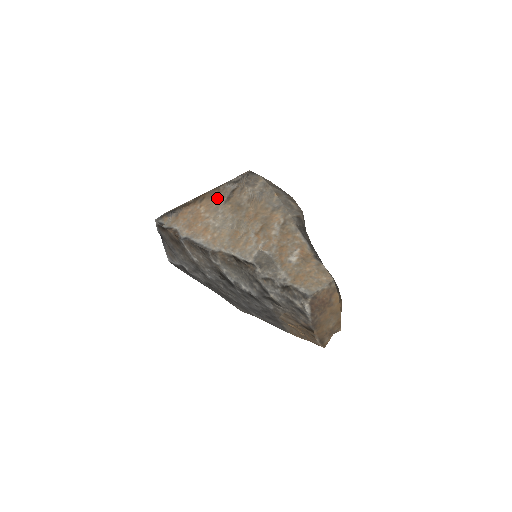
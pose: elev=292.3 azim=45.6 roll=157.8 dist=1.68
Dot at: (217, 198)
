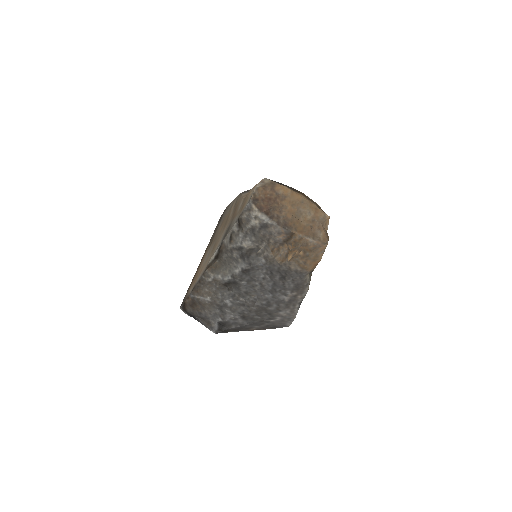
Dot at: (206, 250)
